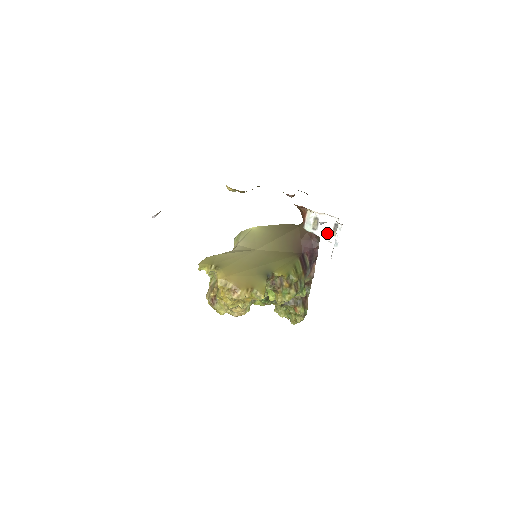
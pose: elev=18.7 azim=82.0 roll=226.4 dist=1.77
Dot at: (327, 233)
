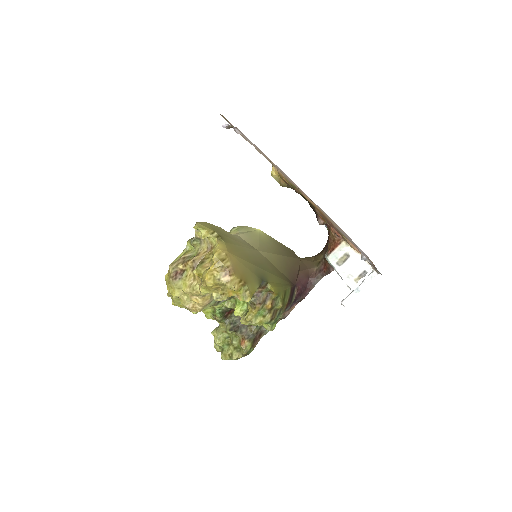
Dot at: (349, 275)
